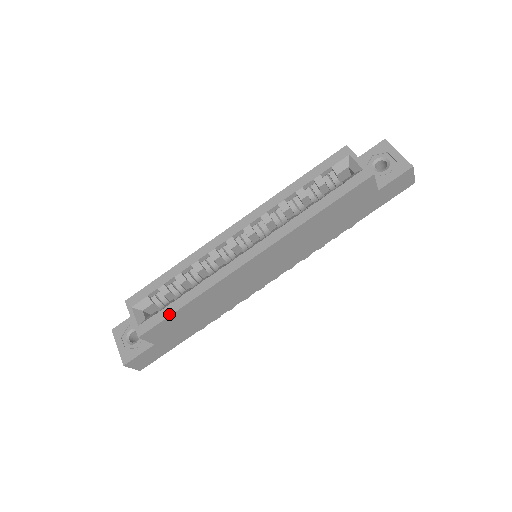
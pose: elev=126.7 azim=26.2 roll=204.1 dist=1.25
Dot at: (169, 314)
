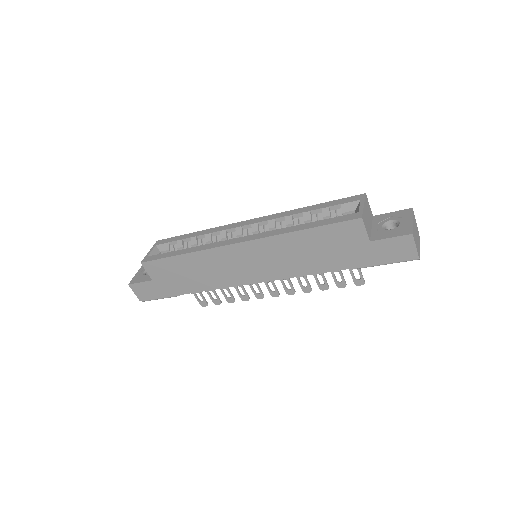
Dot at: (166, 256)
